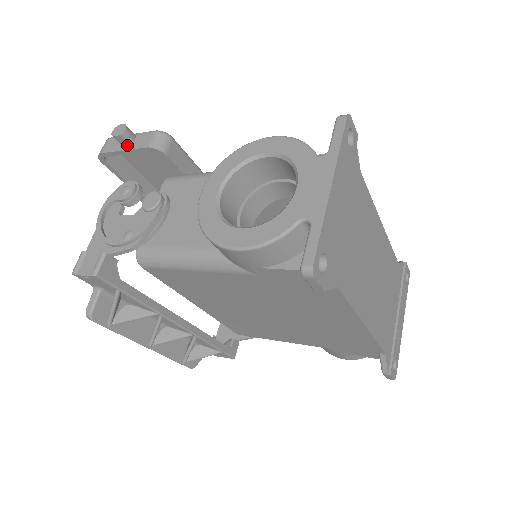
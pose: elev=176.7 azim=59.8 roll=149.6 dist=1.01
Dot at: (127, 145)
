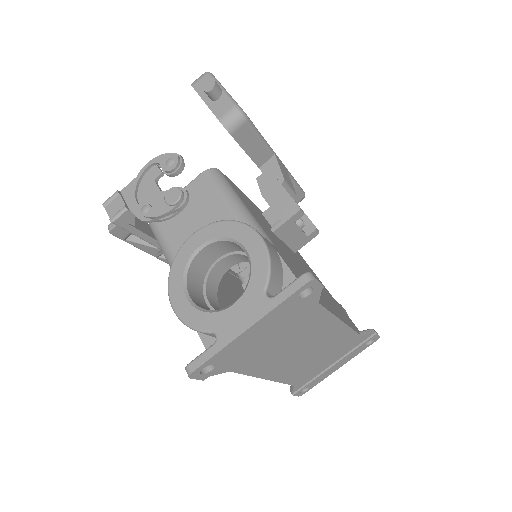
Dot at: (210, 99)
